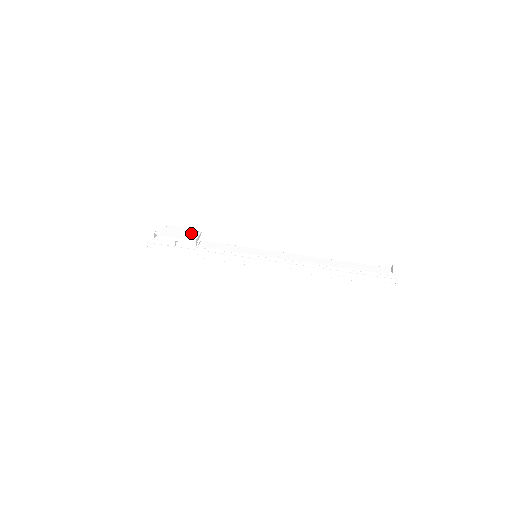
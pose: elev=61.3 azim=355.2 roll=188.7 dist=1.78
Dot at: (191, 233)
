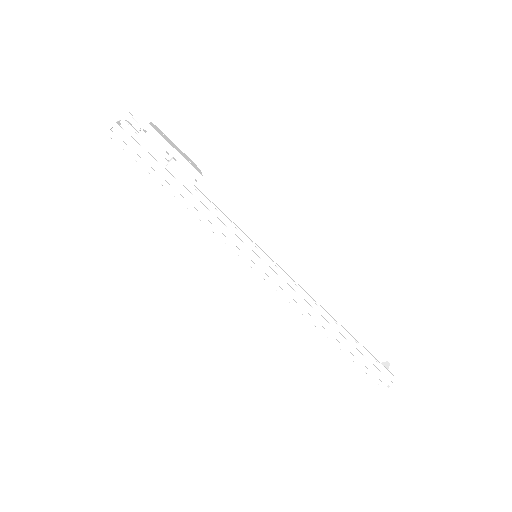
Dot at: (191, 161)
